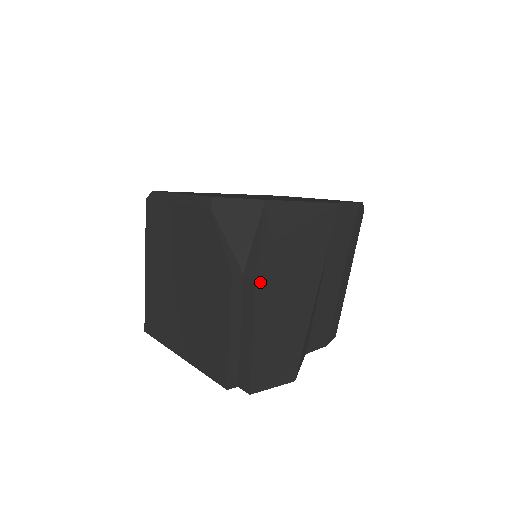
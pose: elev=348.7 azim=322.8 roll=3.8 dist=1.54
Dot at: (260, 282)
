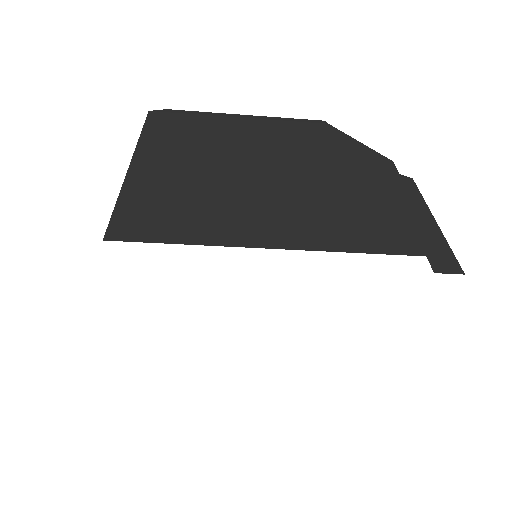
Dot at: occluded
